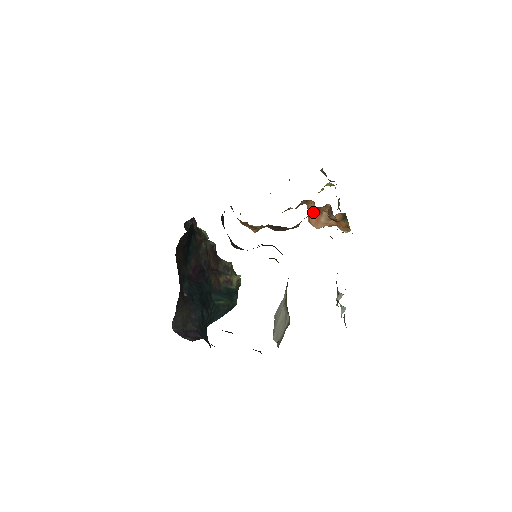
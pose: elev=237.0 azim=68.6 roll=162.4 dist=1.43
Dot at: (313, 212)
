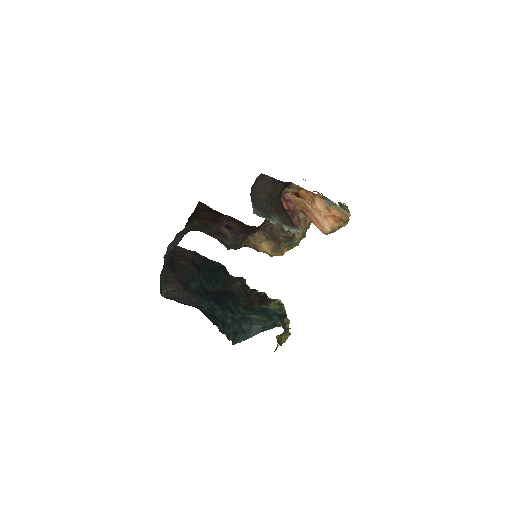
Dot at: (290, 205)
